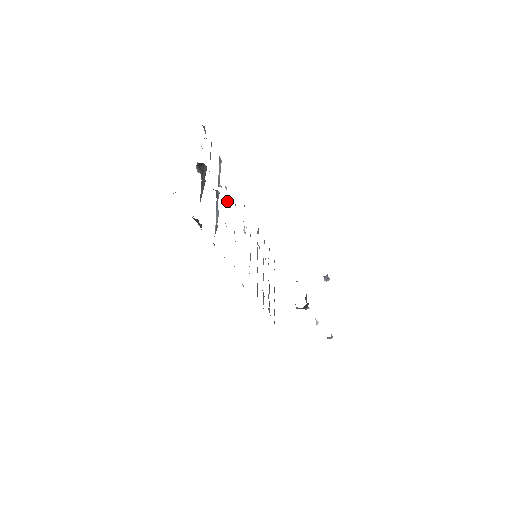
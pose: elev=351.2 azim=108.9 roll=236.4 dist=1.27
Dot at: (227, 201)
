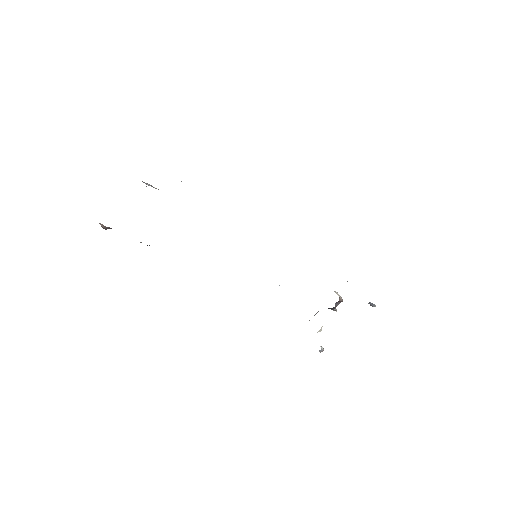
Dot at: occluded
